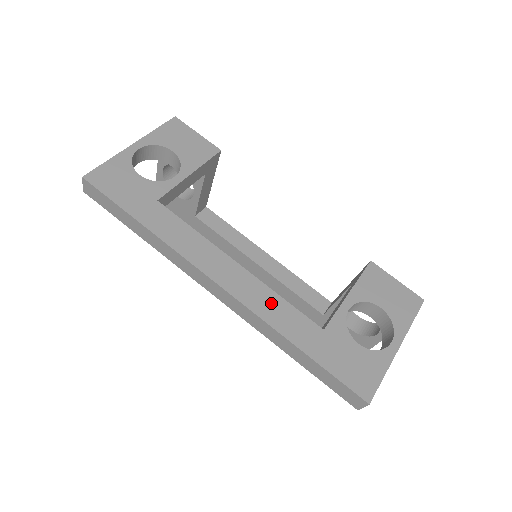
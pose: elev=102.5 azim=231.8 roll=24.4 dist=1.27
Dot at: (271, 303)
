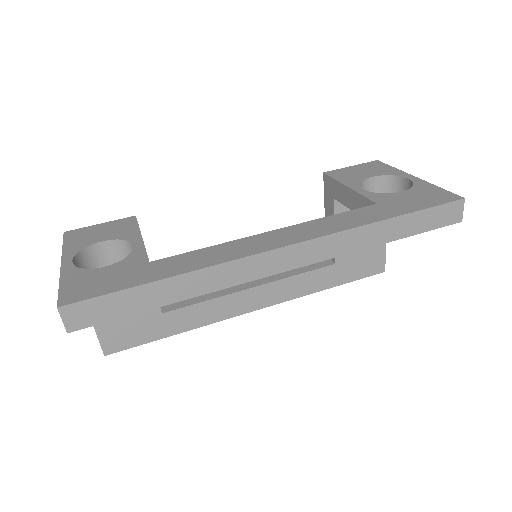
Dot at: (330, 223)
